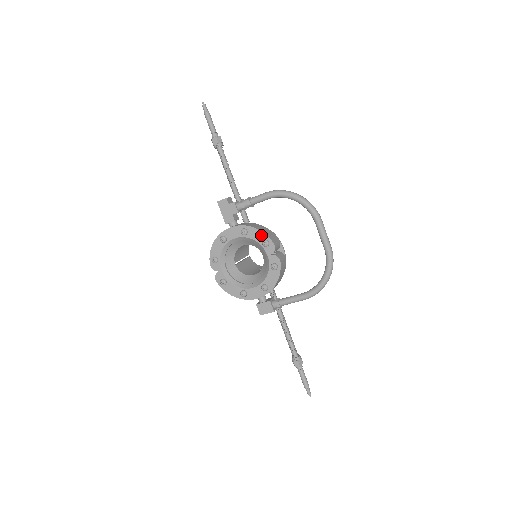
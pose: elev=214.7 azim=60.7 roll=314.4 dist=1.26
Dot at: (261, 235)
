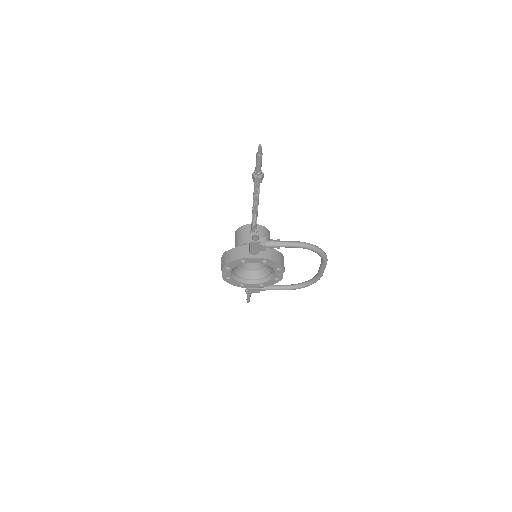
Dot at: (277, 266)
